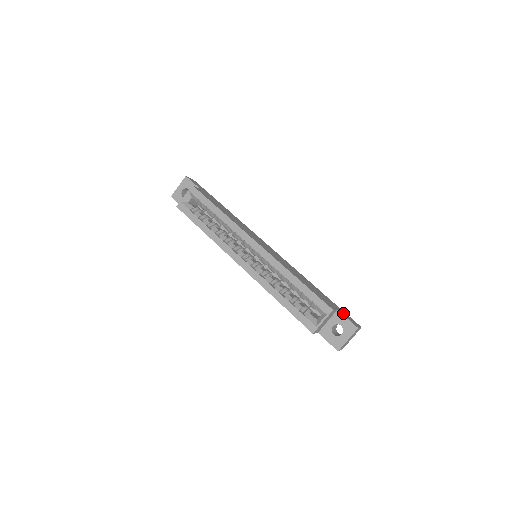
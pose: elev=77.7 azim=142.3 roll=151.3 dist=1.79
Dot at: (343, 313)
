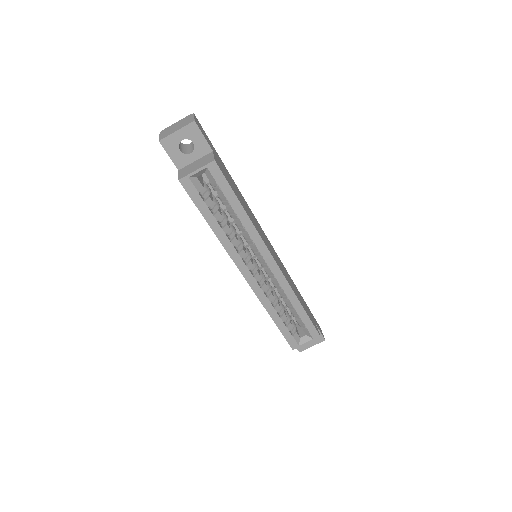
Dot at: occluded
